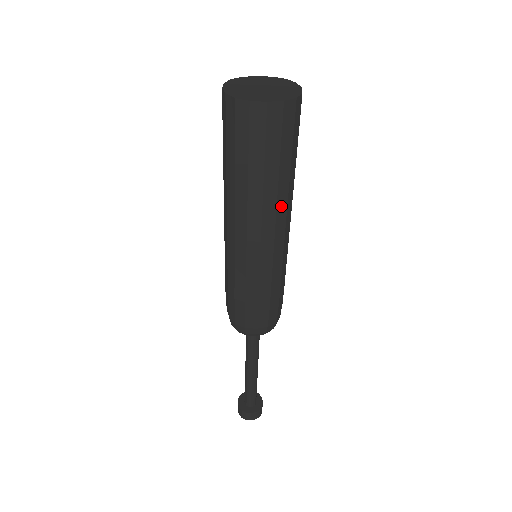
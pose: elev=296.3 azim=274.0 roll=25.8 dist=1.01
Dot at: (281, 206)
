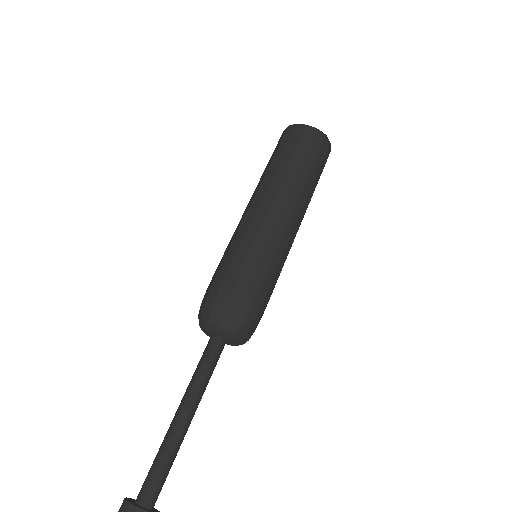
Dot at: (295, 192)
